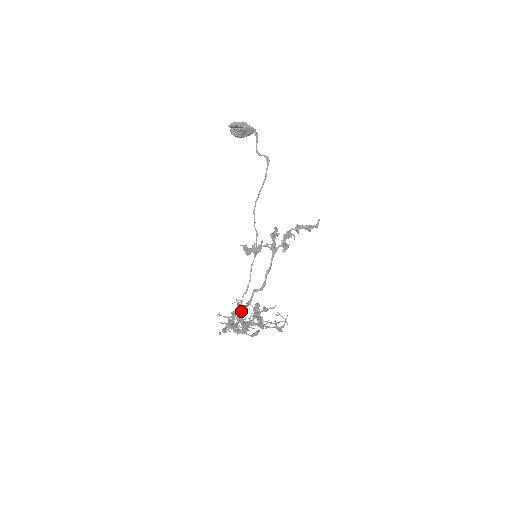
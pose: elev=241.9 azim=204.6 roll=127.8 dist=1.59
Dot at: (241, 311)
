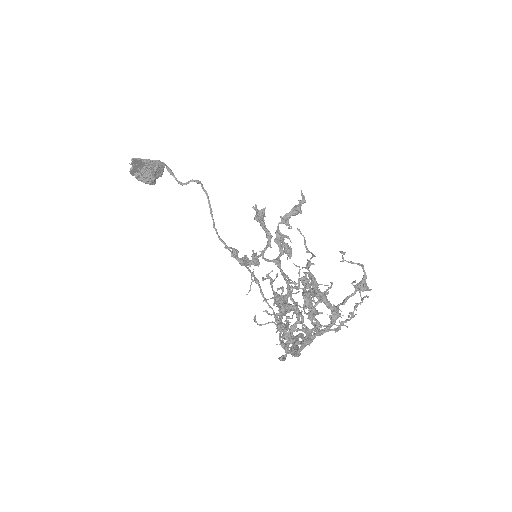
Dot at: occluded
